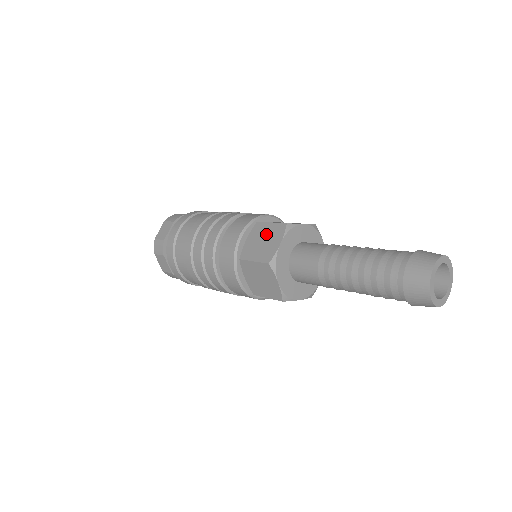
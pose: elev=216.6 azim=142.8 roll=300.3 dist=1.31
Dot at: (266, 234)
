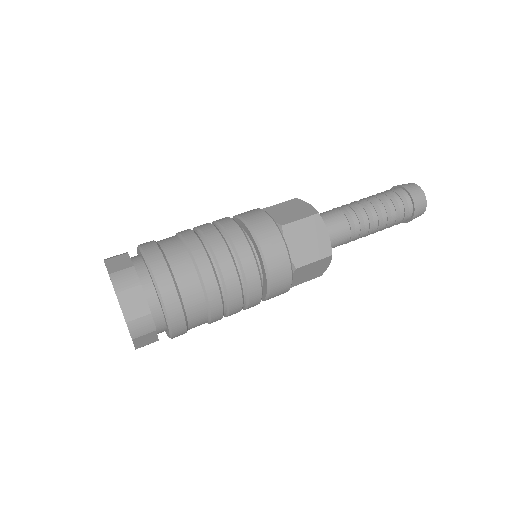
Dot at: (286, 207)
